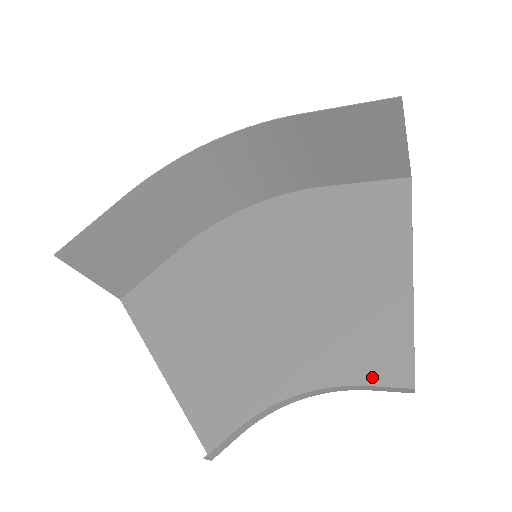
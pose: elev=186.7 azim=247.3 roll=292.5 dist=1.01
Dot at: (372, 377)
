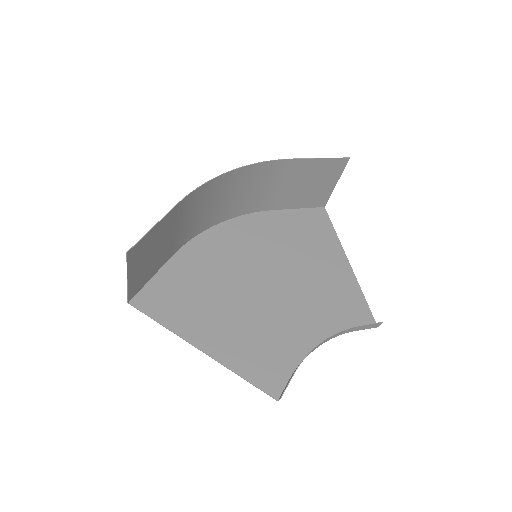
Dot at: (354, 323)
